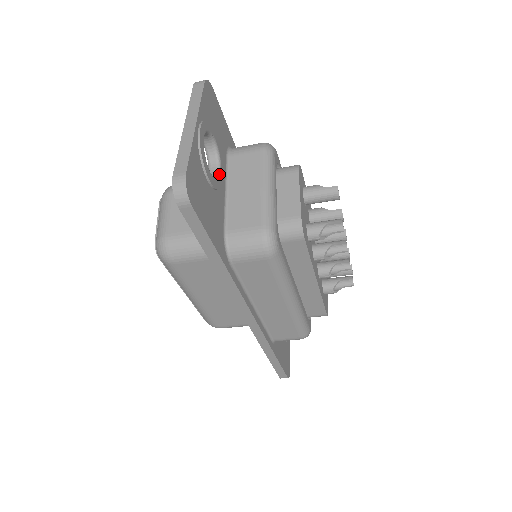
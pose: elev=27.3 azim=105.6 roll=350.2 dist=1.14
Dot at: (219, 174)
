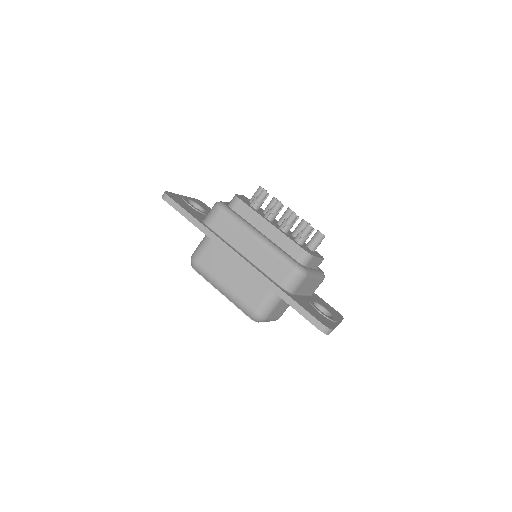
Dot at: (203, 212)
